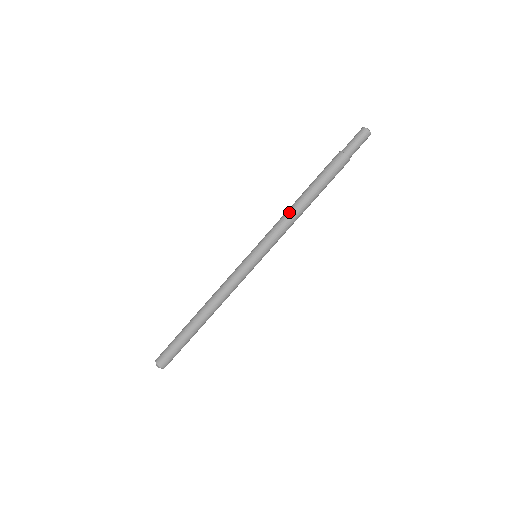
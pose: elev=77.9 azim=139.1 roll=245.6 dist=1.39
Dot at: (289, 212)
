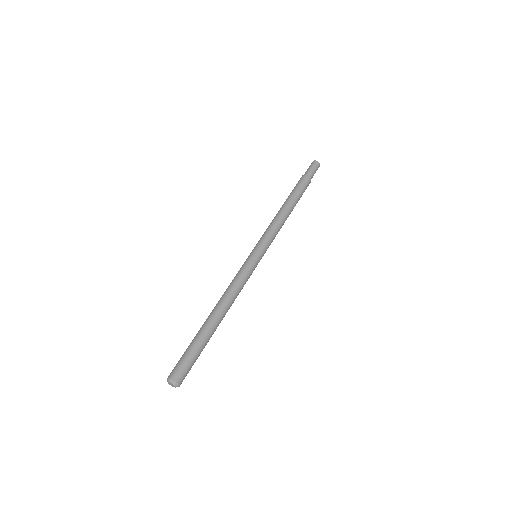
Dot at: (276, 216)
